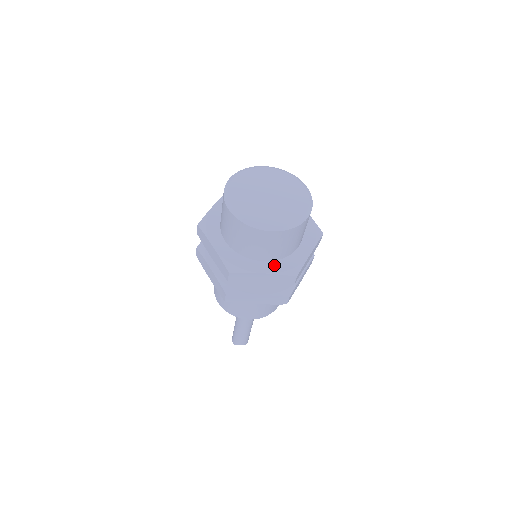
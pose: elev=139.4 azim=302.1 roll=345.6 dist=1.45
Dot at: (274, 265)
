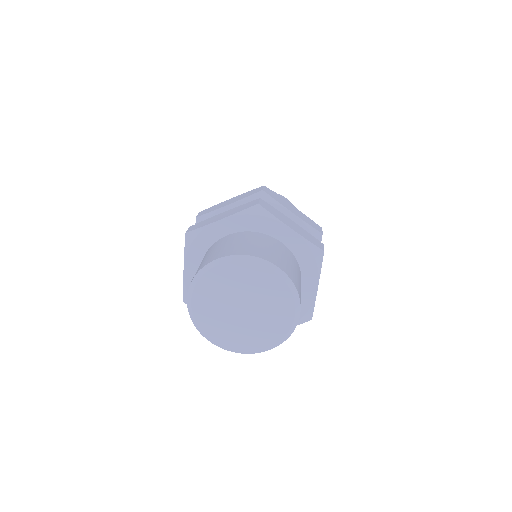
Dot at: occluded
